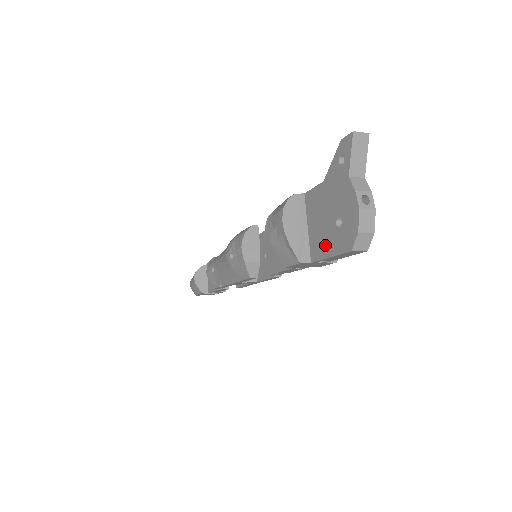
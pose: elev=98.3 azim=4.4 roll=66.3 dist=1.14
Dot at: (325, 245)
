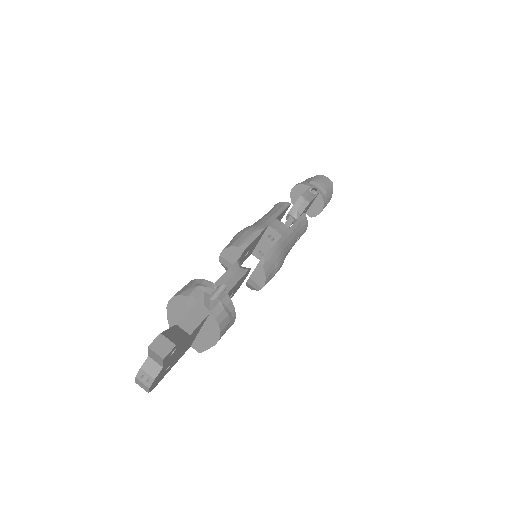
Dot at: occluded
